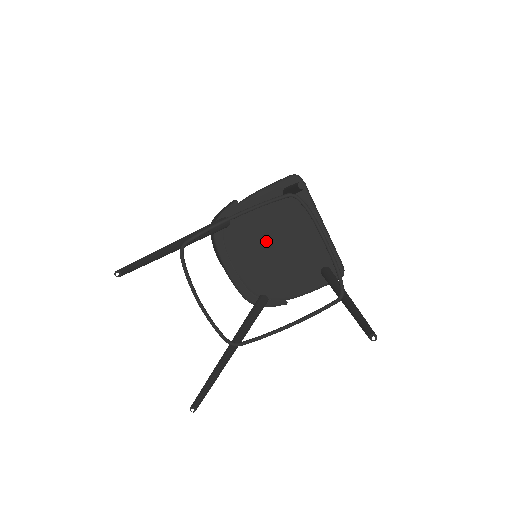
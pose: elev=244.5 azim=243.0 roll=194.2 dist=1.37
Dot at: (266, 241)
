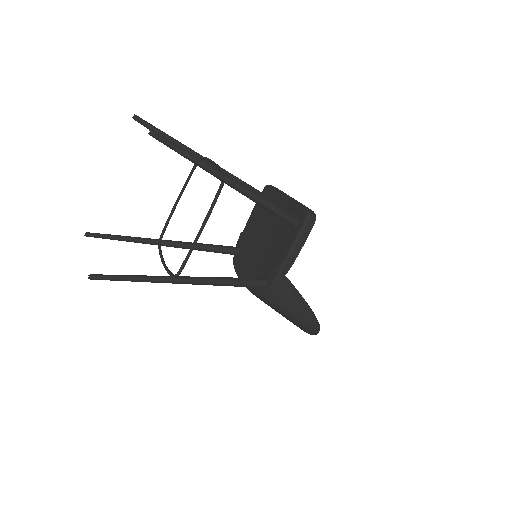
Dot at: (258, 240)
